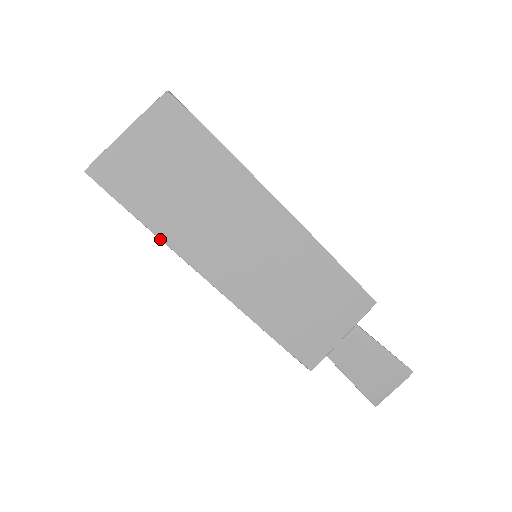
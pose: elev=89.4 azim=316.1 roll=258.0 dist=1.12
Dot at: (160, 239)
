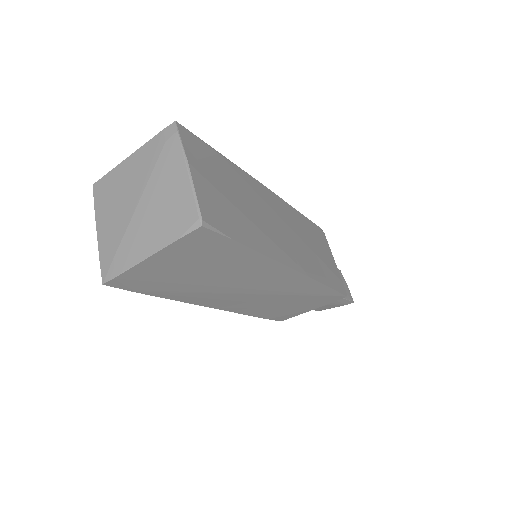
Dot at: occluded
